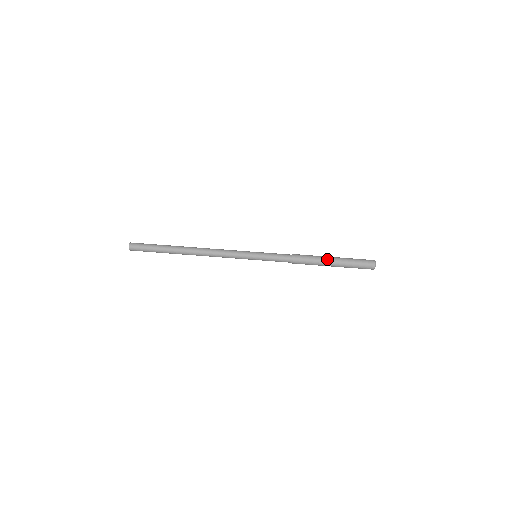
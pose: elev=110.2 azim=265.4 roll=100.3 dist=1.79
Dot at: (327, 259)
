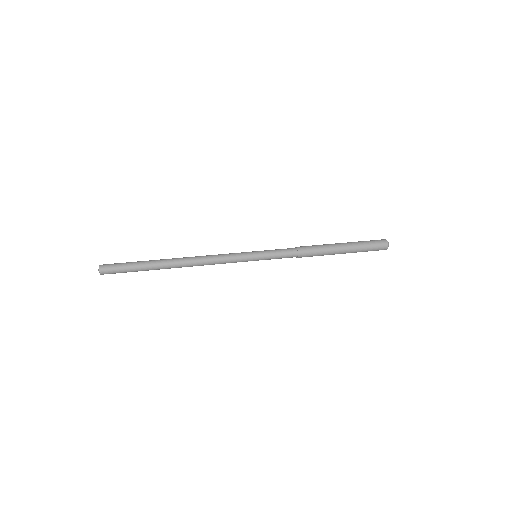
Dot at: occluded
